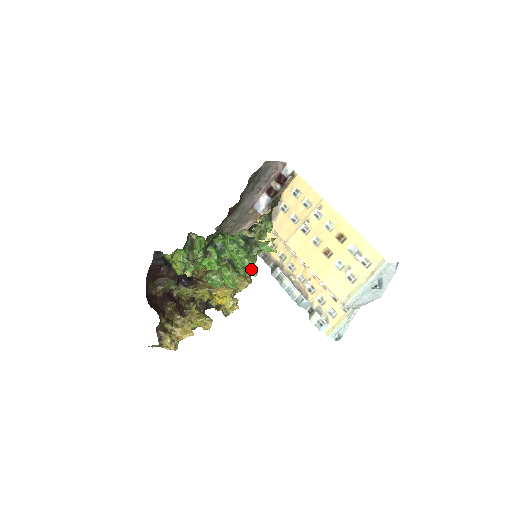
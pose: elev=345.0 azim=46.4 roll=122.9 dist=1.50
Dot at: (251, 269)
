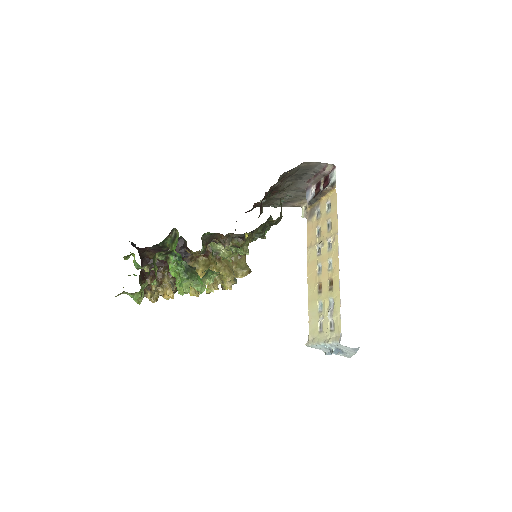
Dot at: occluded
